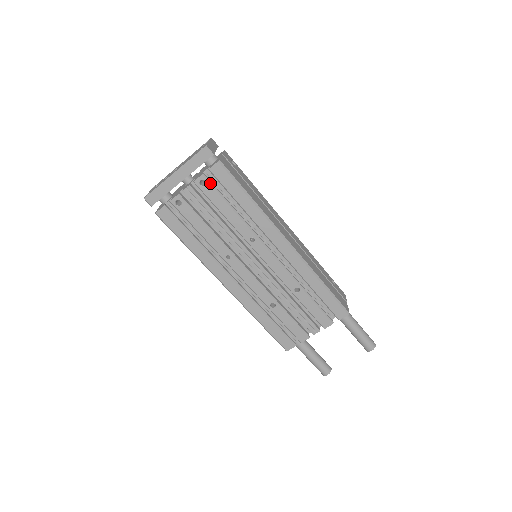
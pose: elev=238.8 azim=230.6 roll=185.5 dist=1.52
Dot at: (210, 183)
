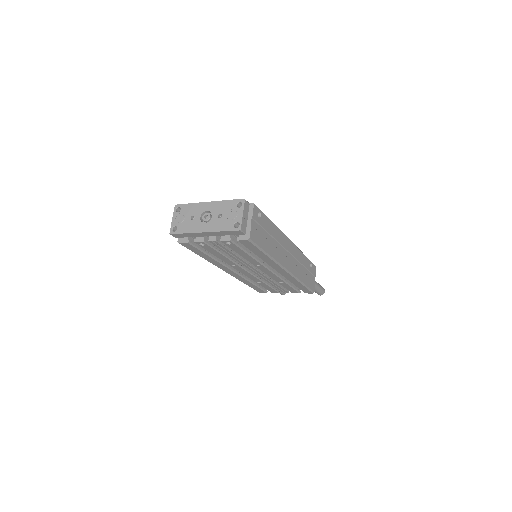
Dot at: (235, 244)
